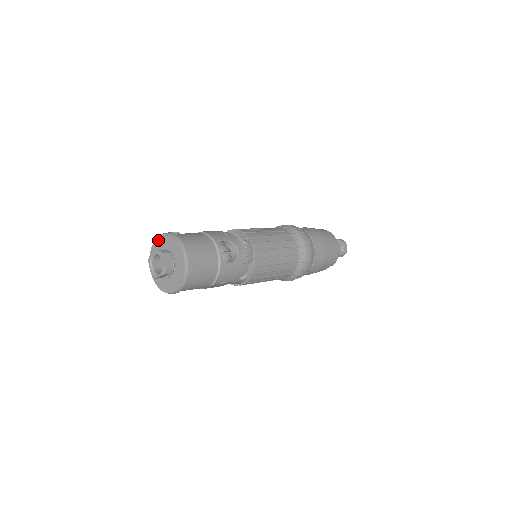
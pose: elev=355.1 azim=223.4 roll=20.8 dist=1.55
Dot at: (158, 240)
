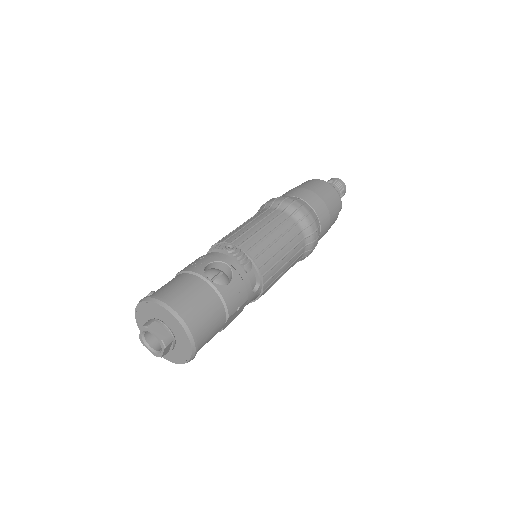
Dot at: (137, 315)
